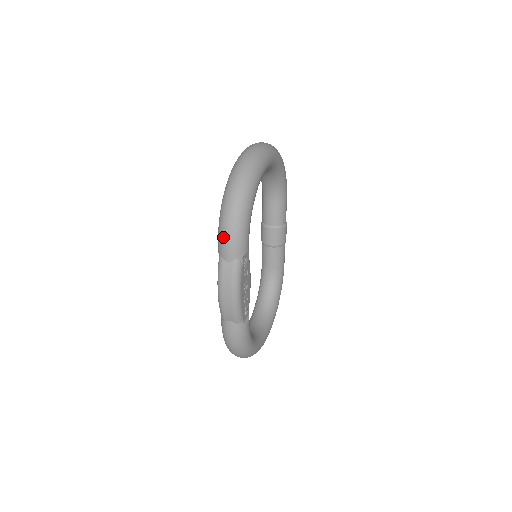
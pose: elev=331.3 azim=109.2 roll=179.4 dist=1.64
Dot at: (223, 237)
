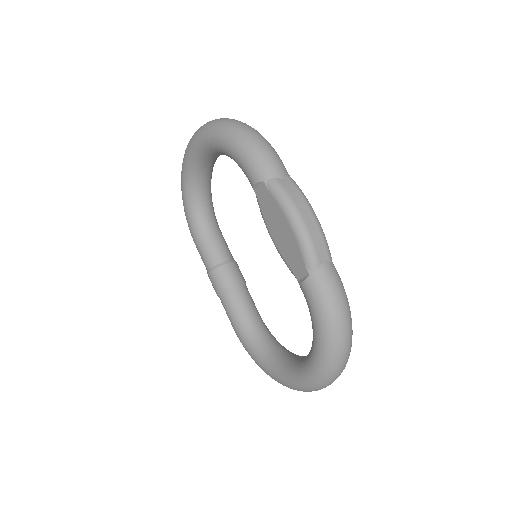
Dot at: (262, 153)
